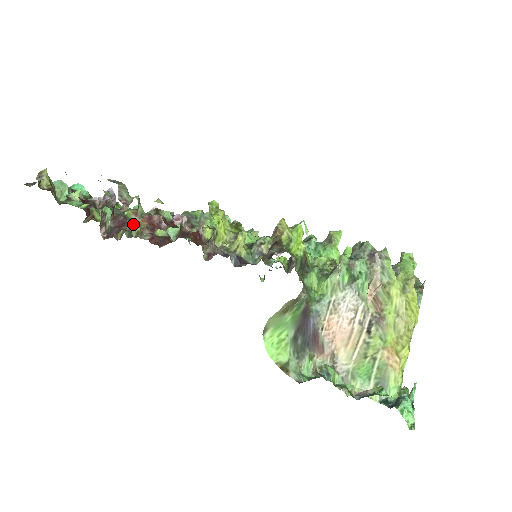
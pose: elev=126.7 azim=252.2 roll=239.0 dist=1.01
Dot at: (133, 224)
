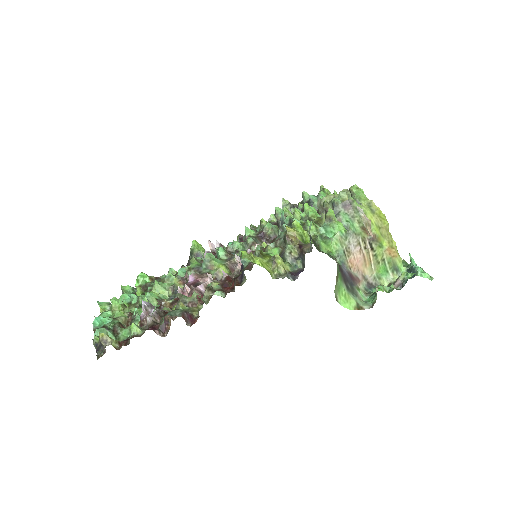
Dot at: (194, 311)
